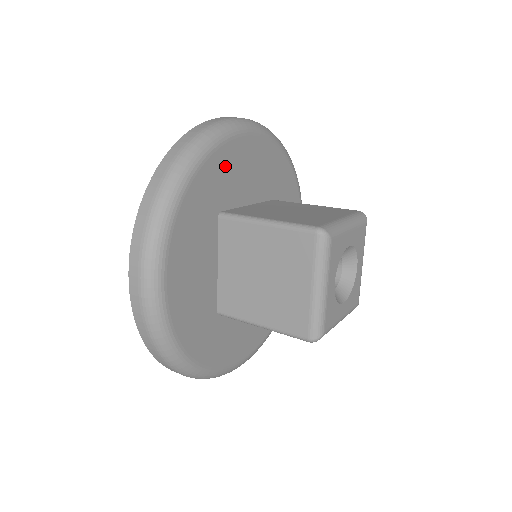
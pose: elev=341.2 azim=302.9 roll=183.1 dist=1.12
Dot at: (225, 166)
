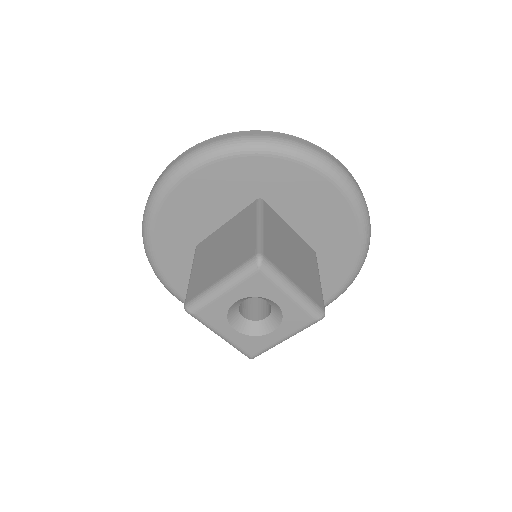
Dot at: (296, 181)
